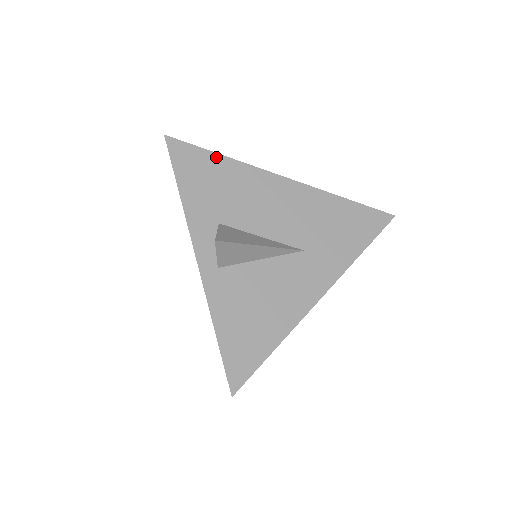
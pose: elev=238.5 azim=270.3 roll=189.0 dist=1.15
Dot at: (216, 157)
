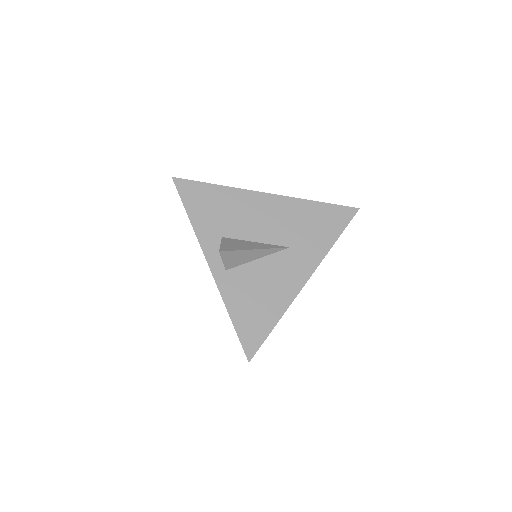
Dot at: (213, 187)
